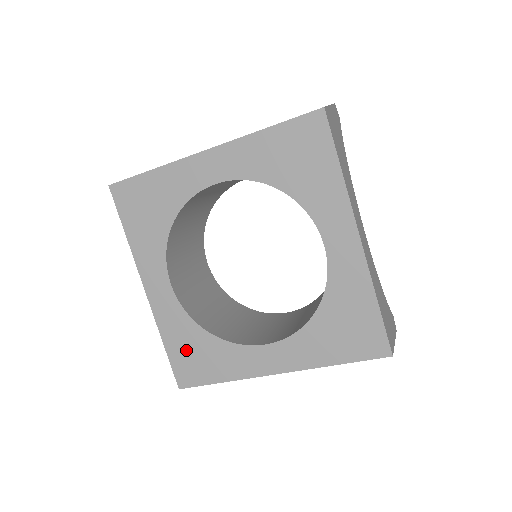
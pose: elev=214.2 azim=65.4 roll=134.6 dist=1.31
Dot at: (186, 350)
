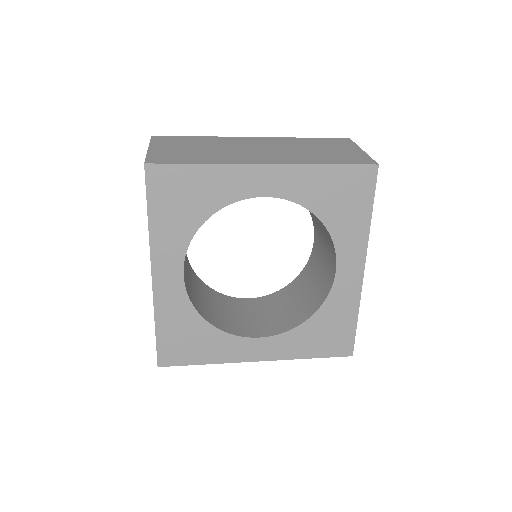
Dot at: (178, 334)
